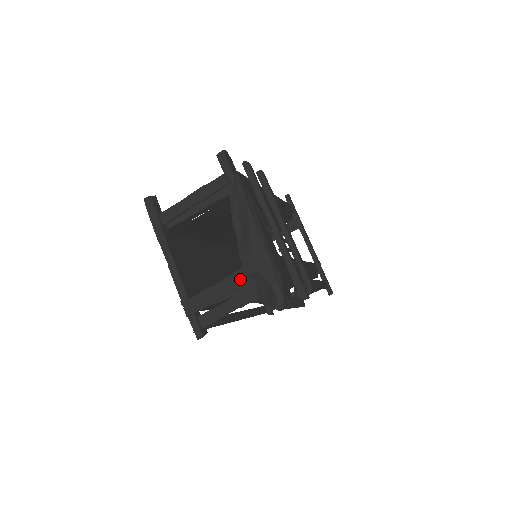
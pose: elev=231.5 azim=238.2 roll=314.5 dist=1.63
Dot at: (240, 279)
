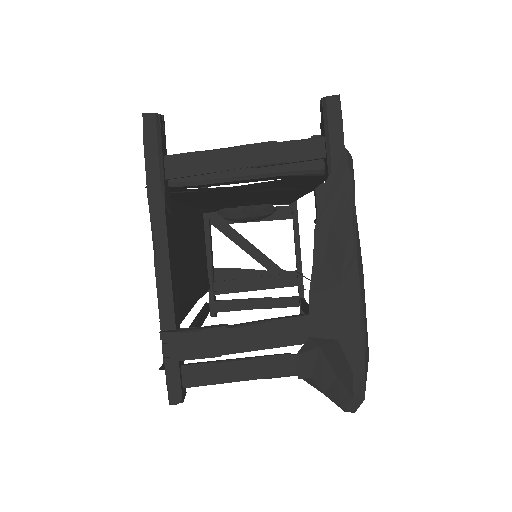
Dot at: (291, 334)
